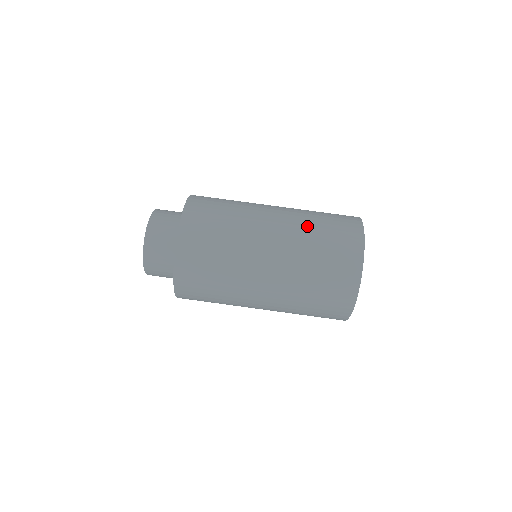
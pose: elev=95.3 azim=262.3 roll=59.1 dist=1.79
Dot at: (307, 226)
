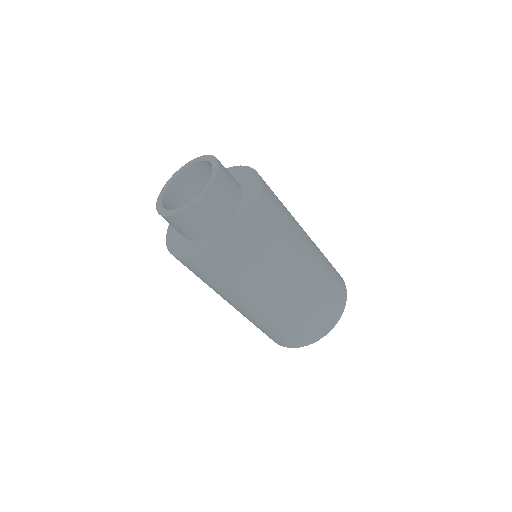
Dot at: (318, 289)
